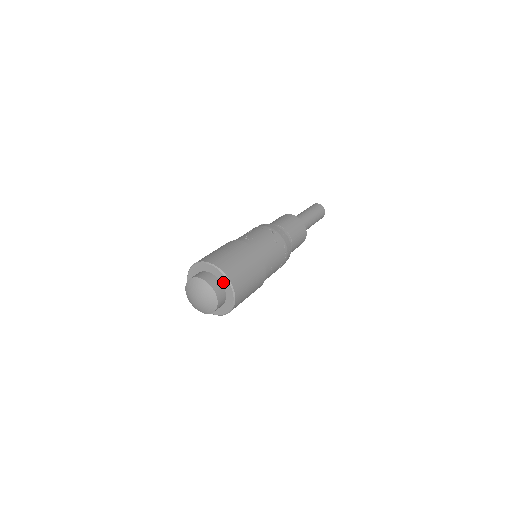
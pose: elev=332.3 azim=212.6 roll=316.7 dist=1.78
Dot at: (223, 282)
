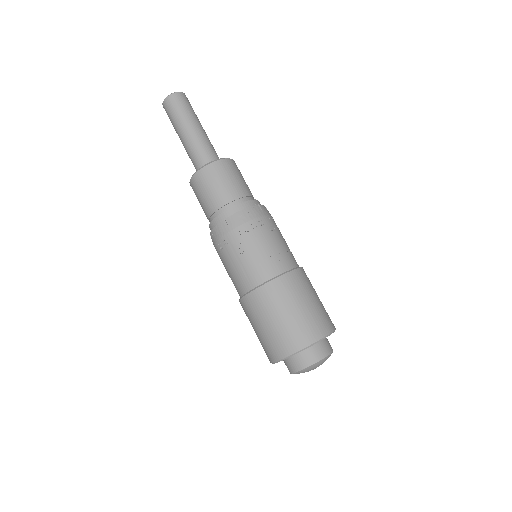
Dot at: occluded
